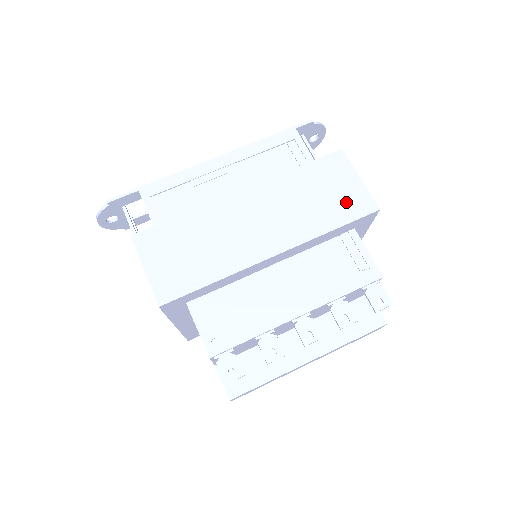
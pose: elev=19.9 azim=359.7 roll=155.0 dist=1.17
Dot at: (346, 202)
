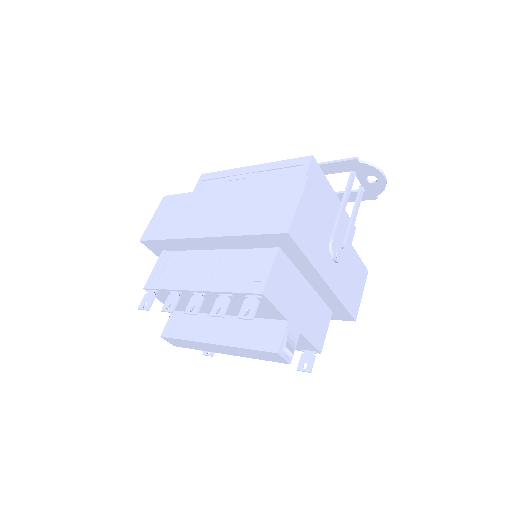
Dot at: (273, 218)
